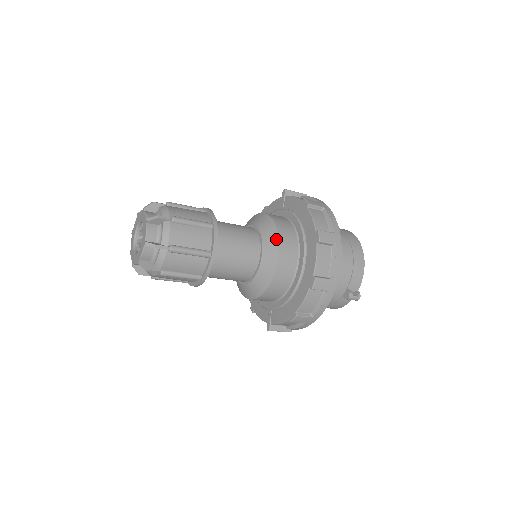
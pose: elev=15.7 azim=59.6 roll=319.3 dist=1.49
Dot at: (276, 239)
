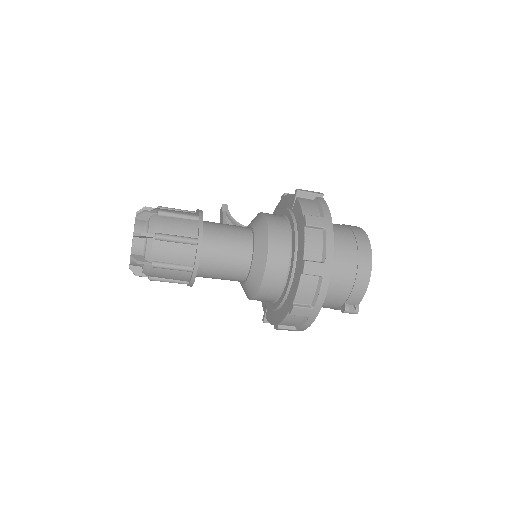
Dot at: (265, 257)
